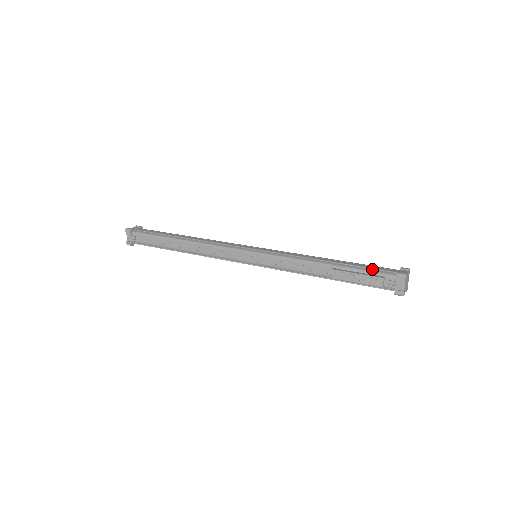
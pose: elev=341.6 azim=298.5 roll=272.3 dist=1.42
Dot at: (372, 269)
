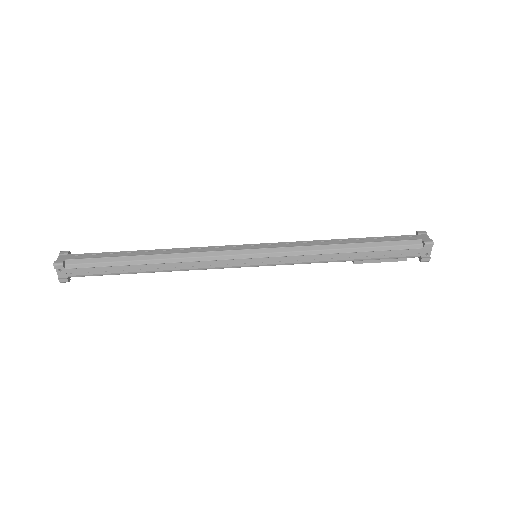
Dot at: (395, 257)
